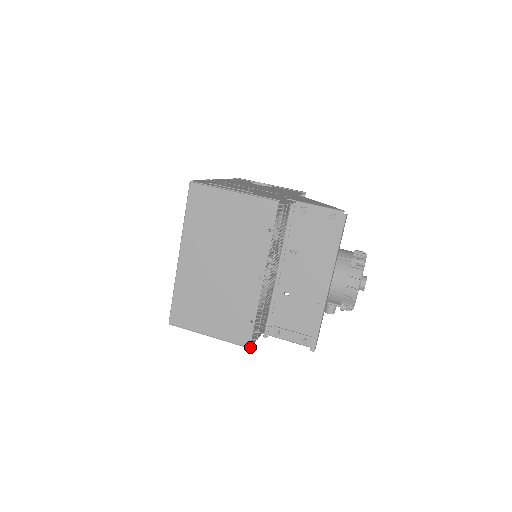
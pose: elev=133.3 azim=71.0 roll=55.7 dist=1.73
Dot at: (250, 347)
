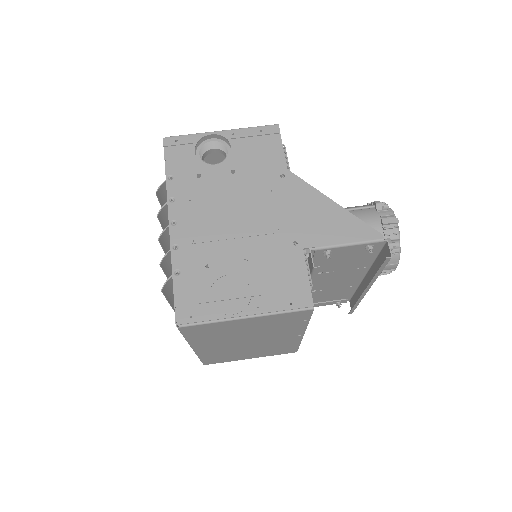
Dot at: occluded
